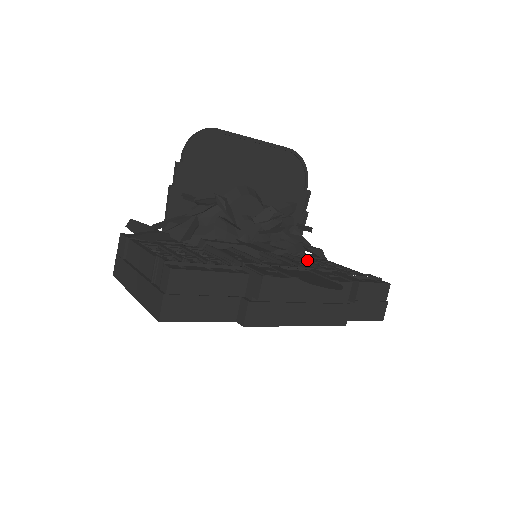
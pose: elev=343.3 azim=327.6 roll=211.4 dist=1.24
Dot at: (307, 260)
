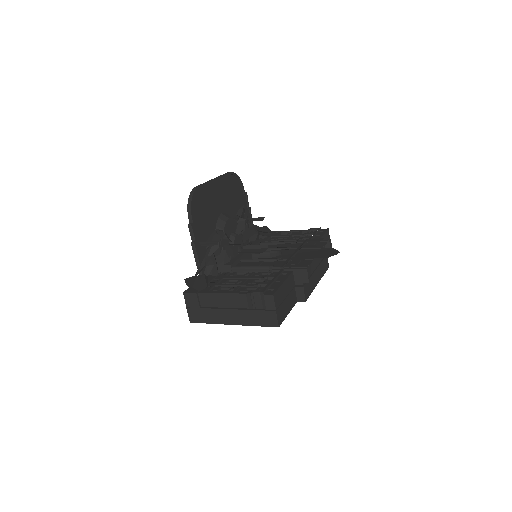
Dot at: (268, 239)
